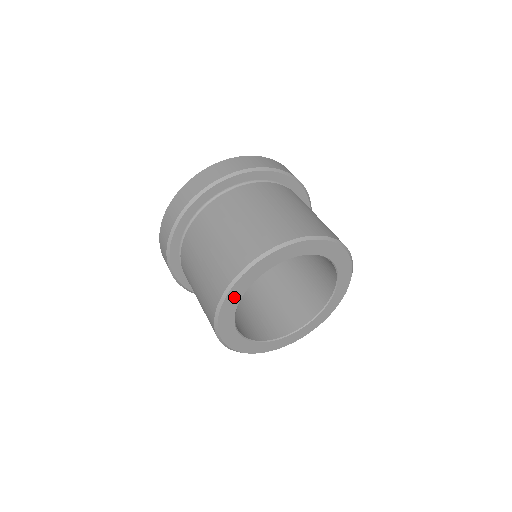
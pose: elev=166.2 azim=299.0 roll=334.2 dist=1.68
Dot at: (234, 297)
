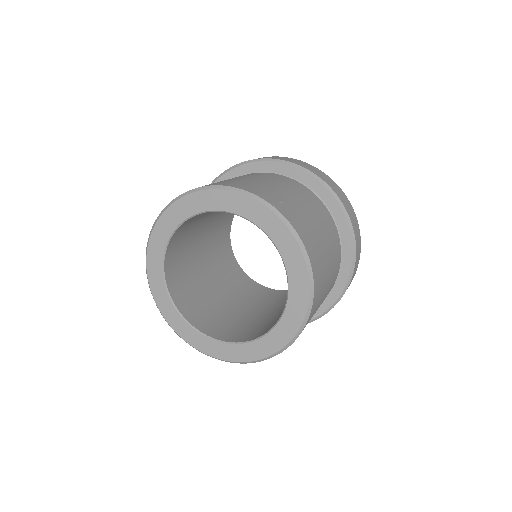
Dot at: (155, 266)
